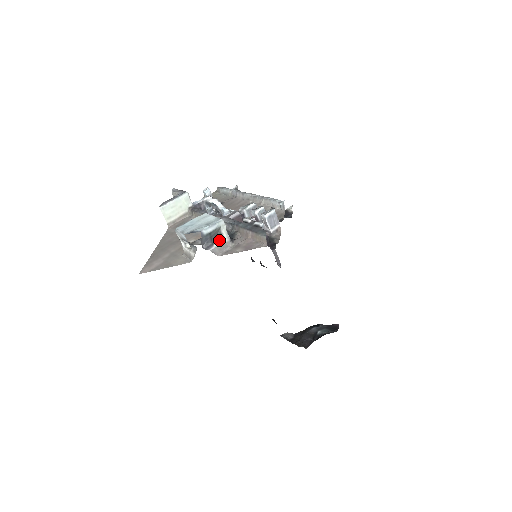
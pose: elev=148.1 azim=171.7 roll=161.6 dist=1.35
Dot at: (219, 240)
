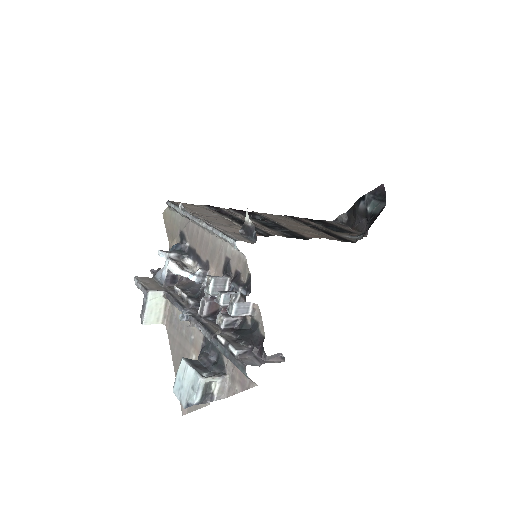
Dot at: (214, 385)
